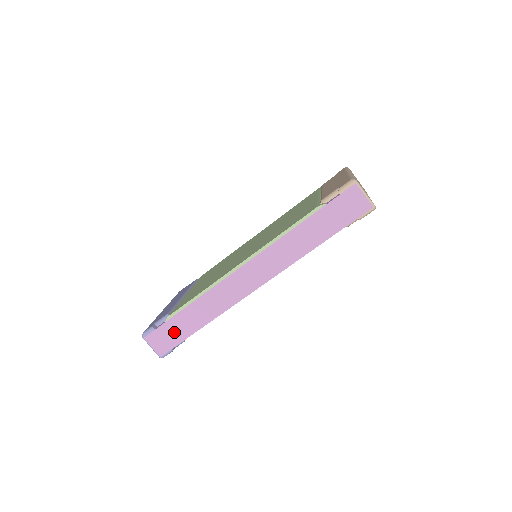
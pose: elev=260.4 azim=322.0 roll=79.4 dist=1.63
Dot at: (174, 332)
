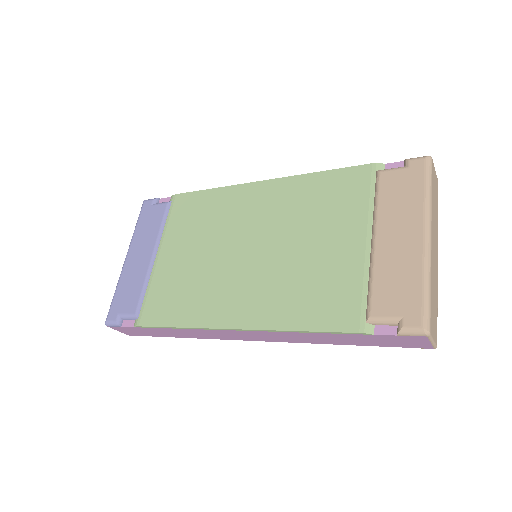
Dot at: (145, 332)
